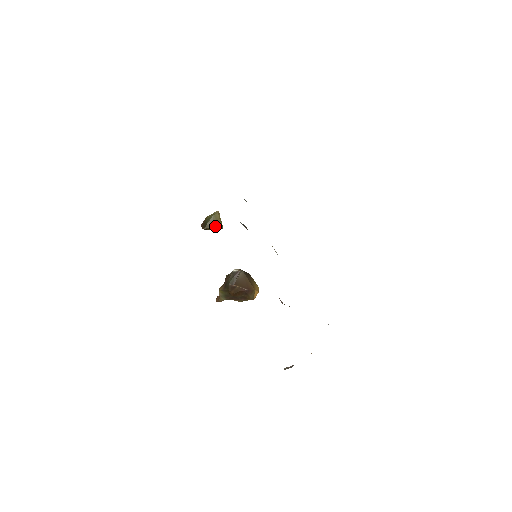
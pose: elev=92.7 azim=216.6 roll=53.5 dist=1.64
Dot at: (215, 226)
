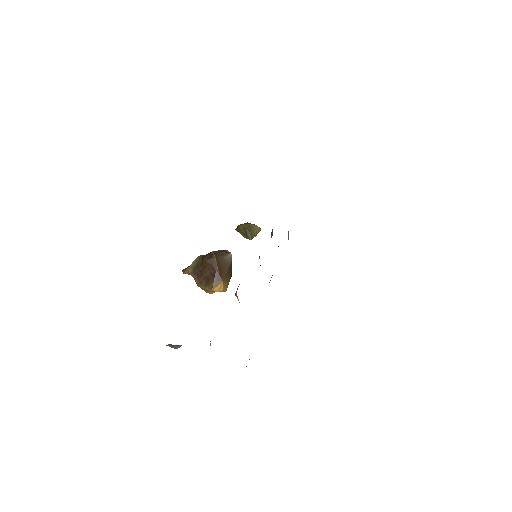
Dot at: (248, 231)
